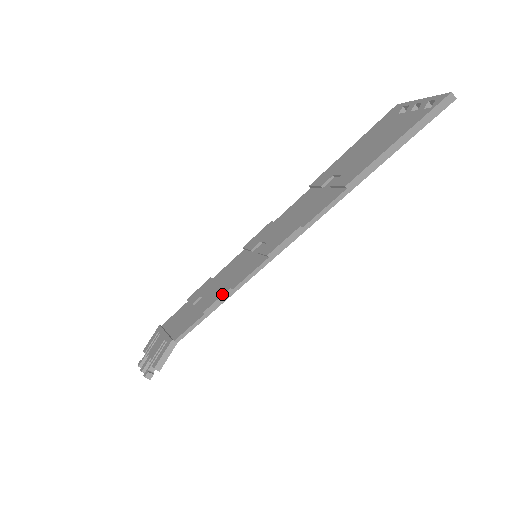
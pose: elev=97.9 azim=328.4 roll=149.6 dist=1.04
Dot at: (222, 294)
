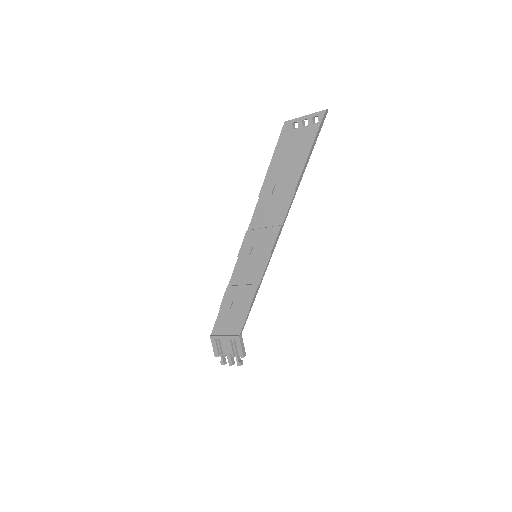
Dot at: (255, 291)
